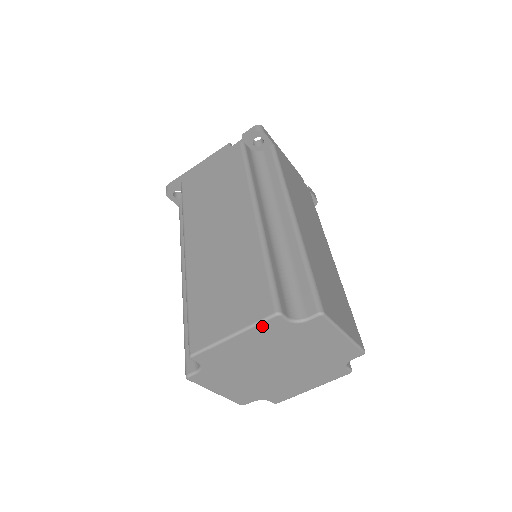
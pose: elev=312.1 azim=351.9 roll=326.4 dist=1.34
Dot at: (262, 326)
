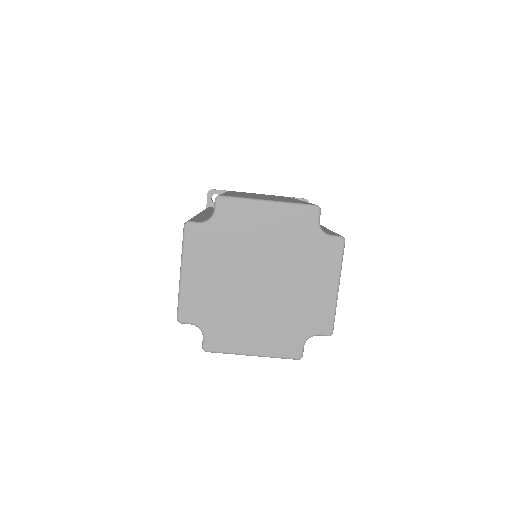
Dot at: (189, 245)
